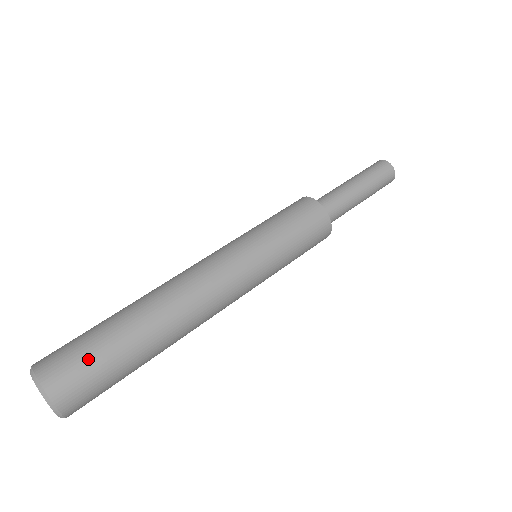
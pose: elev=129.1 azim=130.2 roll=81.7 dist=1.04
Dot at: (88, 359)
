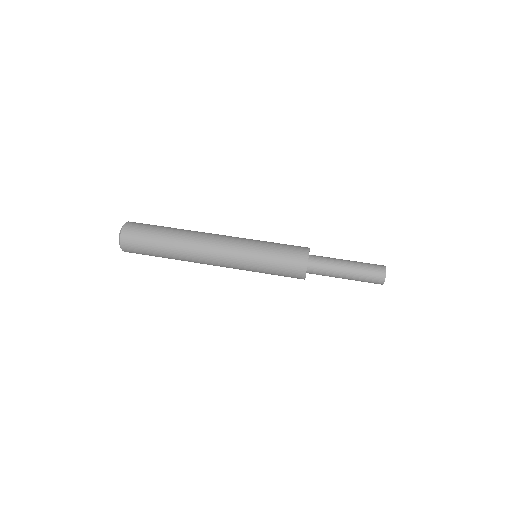
Dot at: (142, 244)
